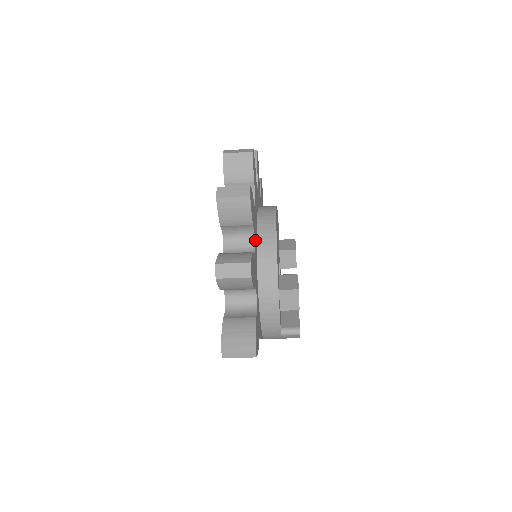
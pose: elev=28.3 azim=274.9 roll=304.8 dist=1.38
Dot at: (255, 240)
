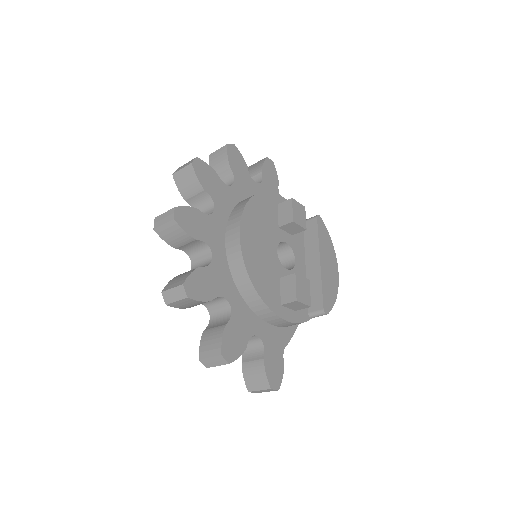
Dot at: (229, 292)
